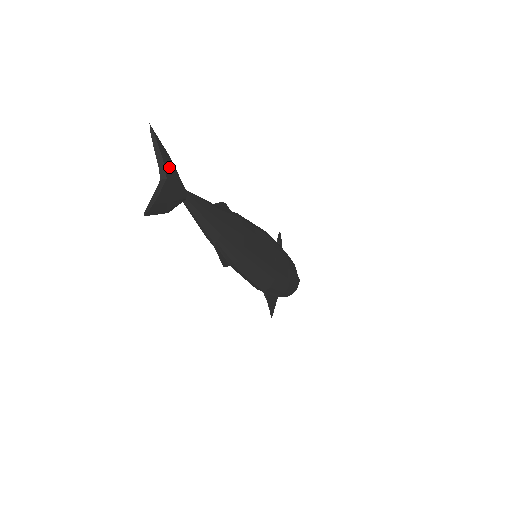
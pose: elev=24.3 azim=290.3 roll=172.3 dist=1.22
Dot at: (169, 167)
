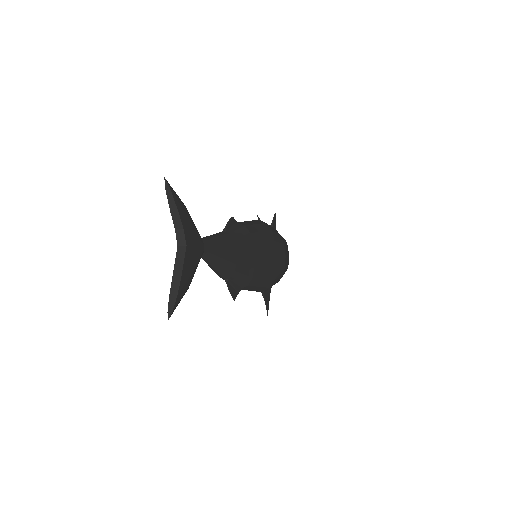
Dot at: (187, 226)
